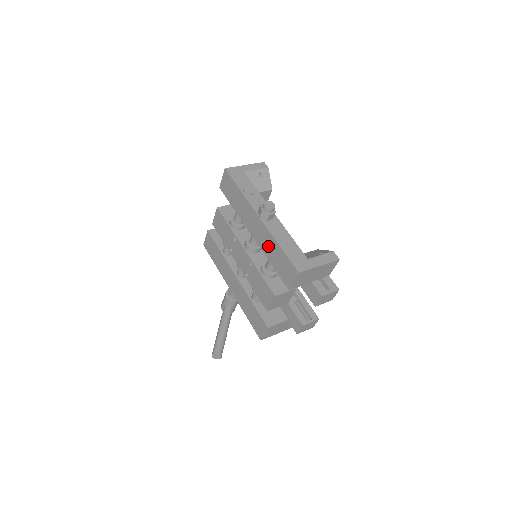
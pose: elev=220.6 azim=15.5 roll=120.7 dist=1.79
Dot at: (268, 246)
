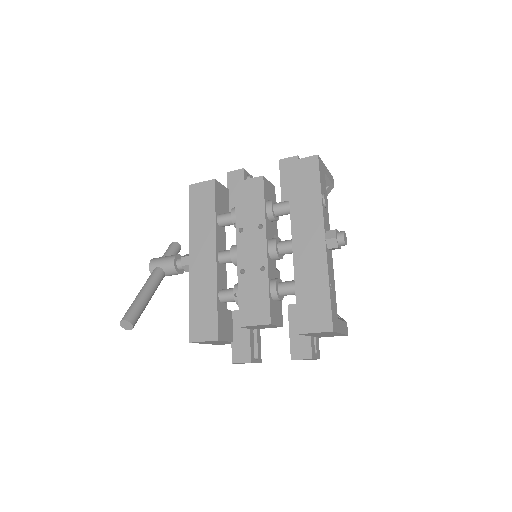
Dot at: (310, 273)
